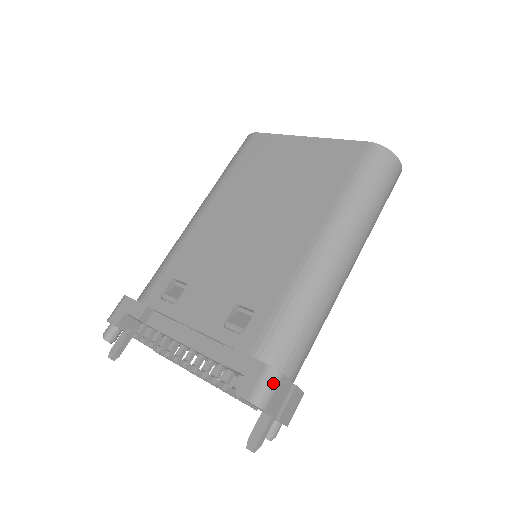
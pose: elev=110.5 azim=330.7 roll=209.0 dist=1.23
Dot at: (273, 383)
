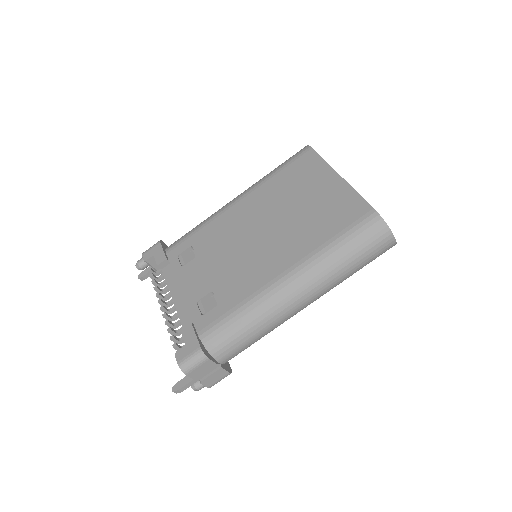
Dot at: (198, 361)
